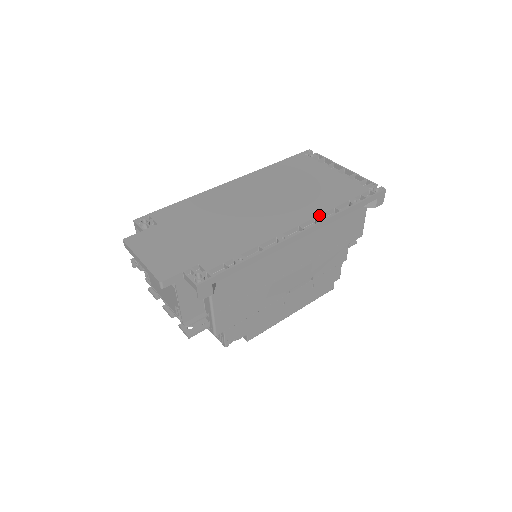
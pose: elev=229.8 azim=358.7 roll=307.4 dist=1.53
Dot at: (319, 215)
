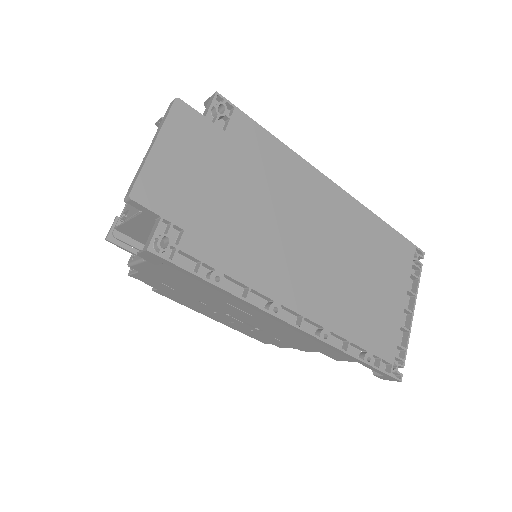
Dot at: (330, 331)
